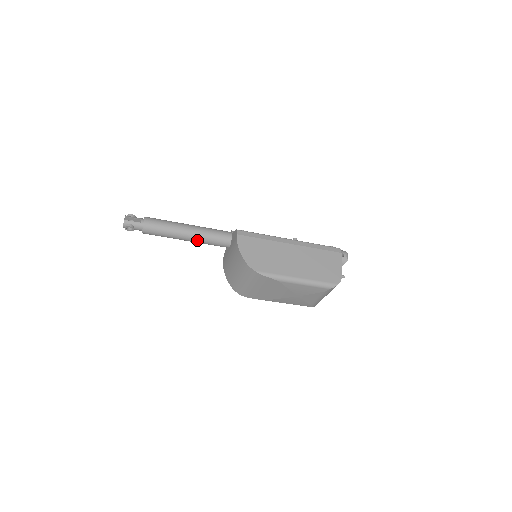
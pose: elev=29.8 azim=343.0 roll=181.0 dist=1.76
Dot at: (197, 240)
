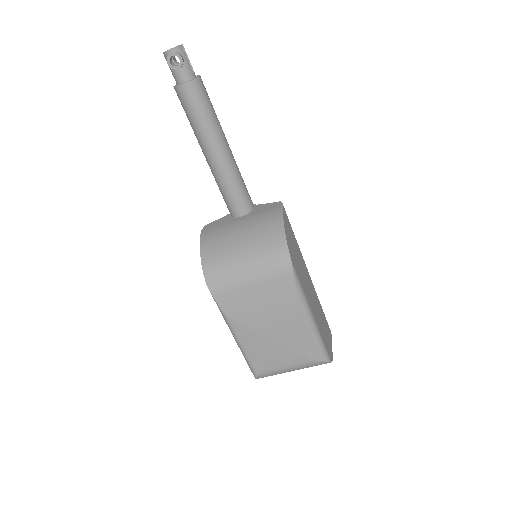
Dot at: (224, 168)
